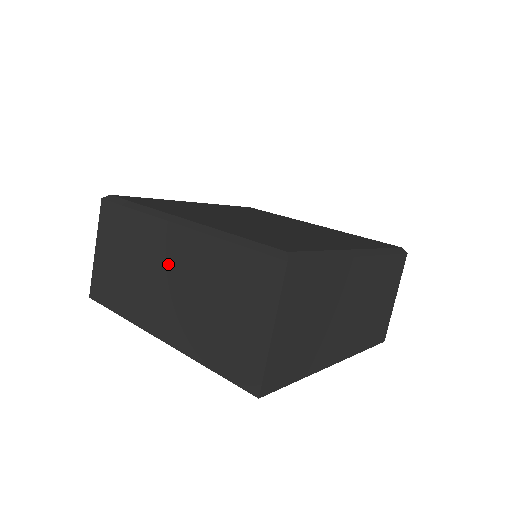
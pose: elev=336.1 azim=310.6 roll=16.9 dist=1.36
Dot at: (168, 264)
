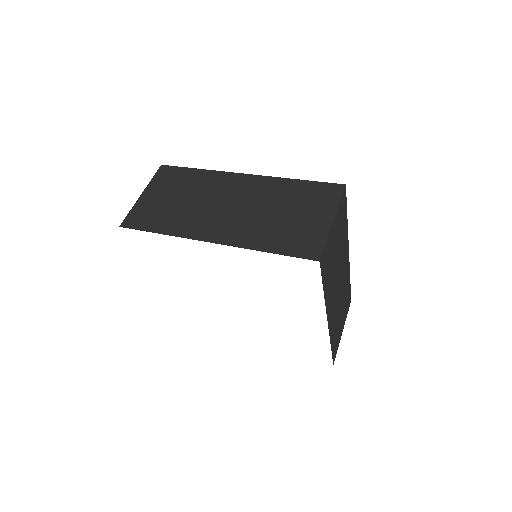
Dot at: (232, 195)
